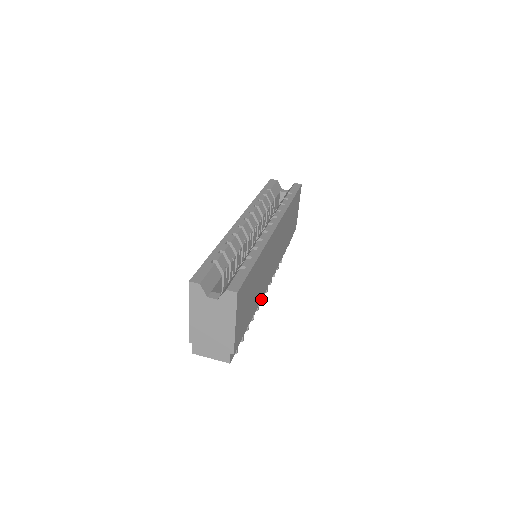
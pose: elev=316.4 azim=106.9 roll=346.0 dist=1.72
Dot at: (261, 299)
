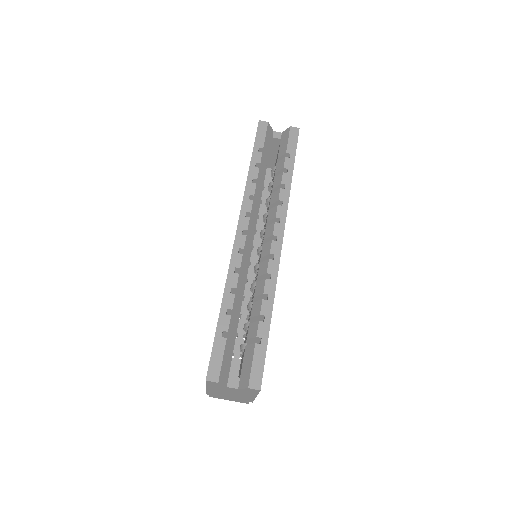
Dot at: occluded
